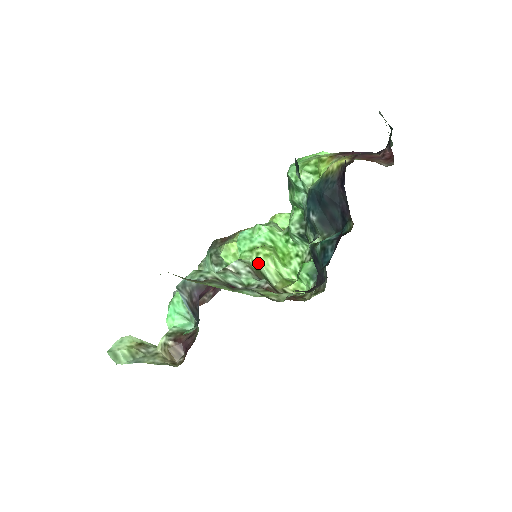
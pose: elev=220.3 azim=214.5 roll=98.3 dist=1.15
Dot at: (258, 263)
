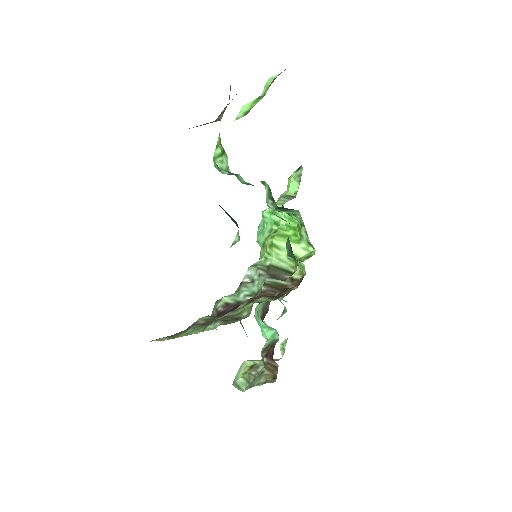
Dot at: (269, 257)
